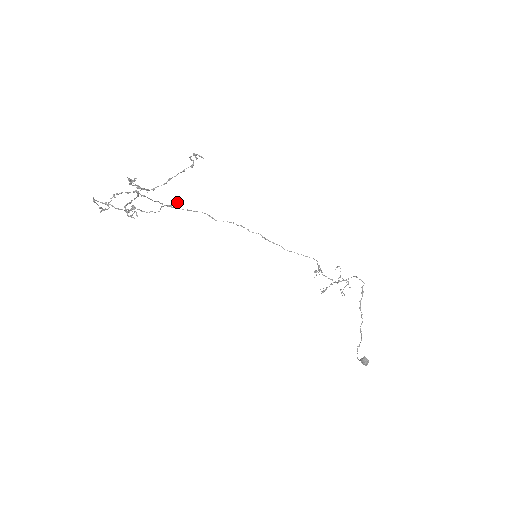
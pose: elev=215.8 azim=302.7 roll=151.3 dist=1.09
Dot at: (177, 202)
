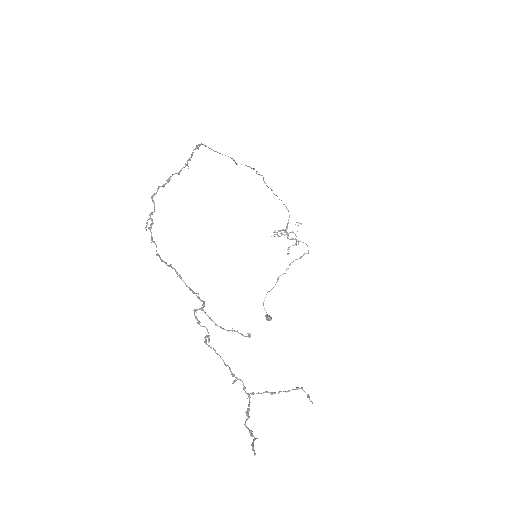
Dot at: (250, 335)
